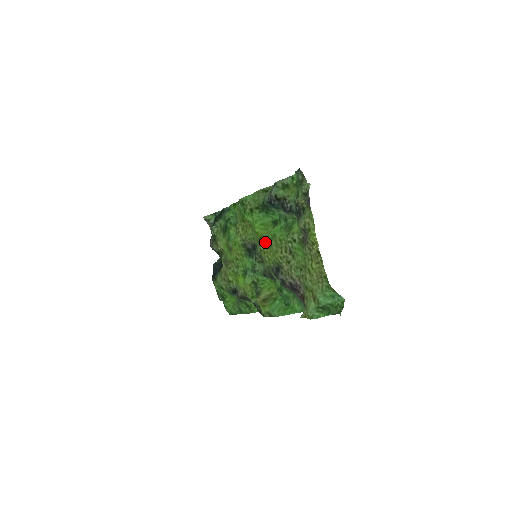
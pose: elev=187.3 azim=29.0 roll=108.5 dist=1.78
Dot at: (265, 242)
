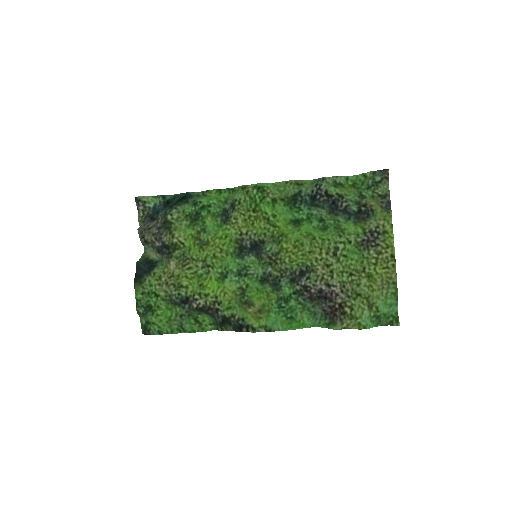
Dot at: (295, 239)
